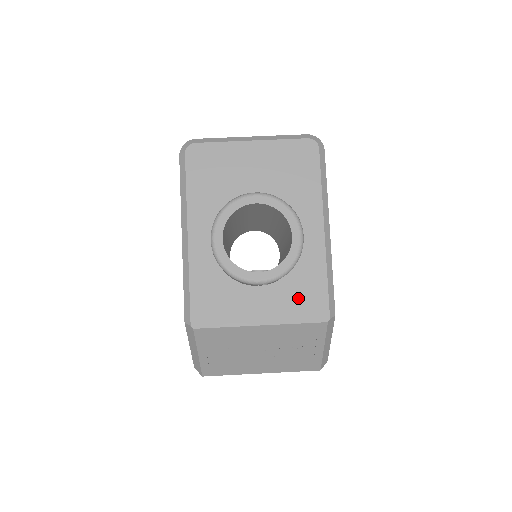
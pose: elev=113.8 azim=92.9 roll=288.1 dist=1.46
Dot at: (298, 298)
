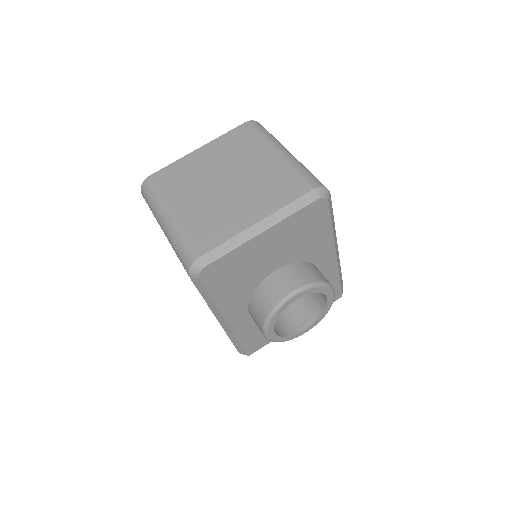
Dot at: occluded
